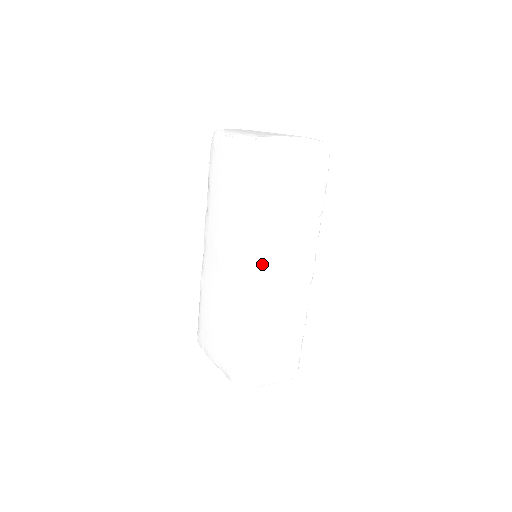
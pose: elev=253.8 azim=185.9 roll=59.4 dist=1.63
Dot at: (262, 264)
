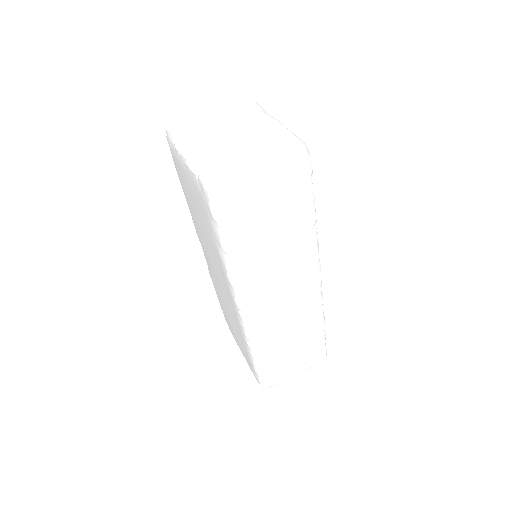
Dot at: (251, 299)
